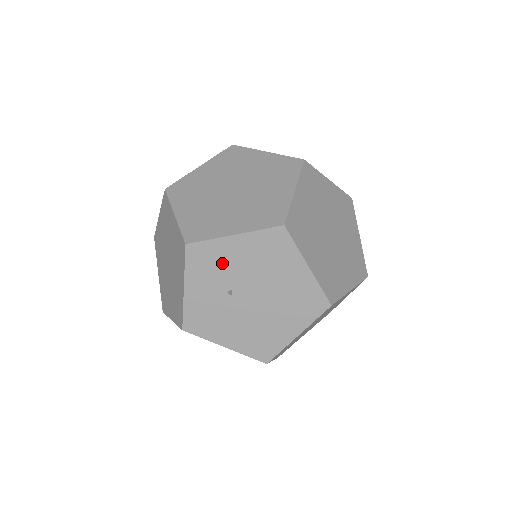
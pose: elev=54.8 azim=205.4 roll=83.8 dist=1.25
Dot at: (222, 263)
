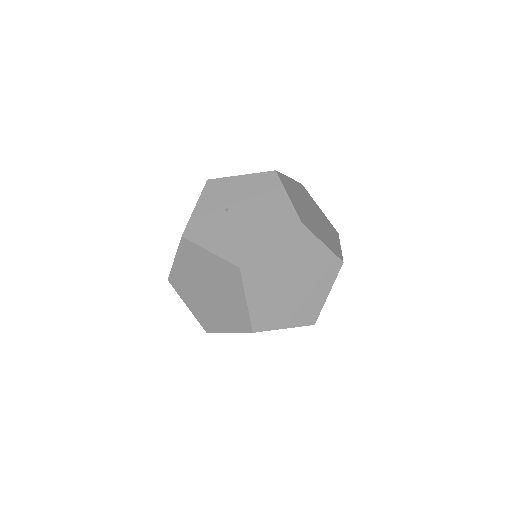
Dot at: (228, 191)
